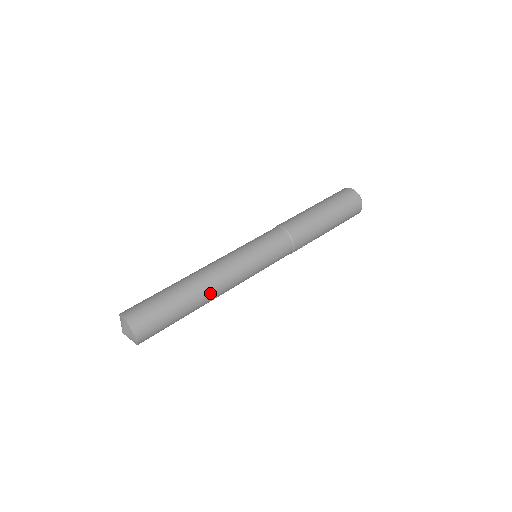
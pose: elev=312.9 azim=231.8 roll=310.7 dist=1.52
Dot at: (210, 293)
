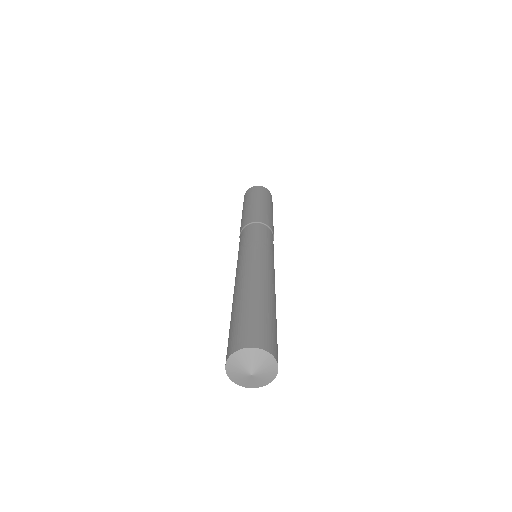
Dot at: (270, 286)
